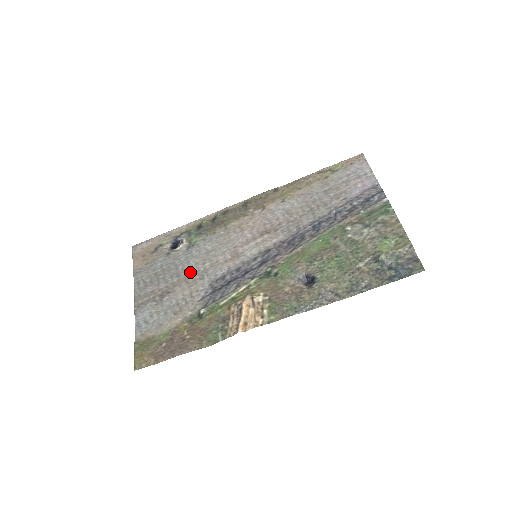
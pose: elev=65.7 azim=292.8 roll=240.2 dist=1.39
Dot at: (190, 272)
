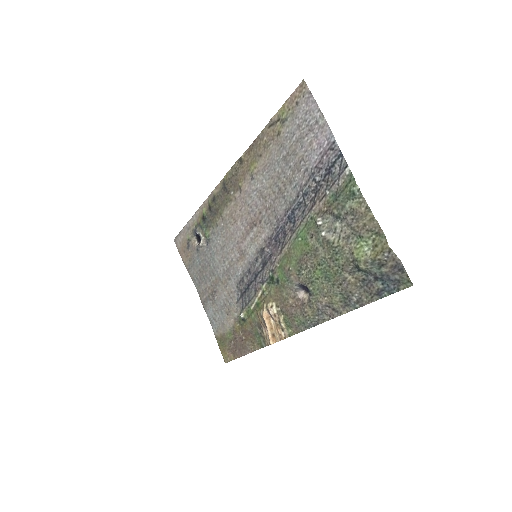
Dot at: (219, 271)
